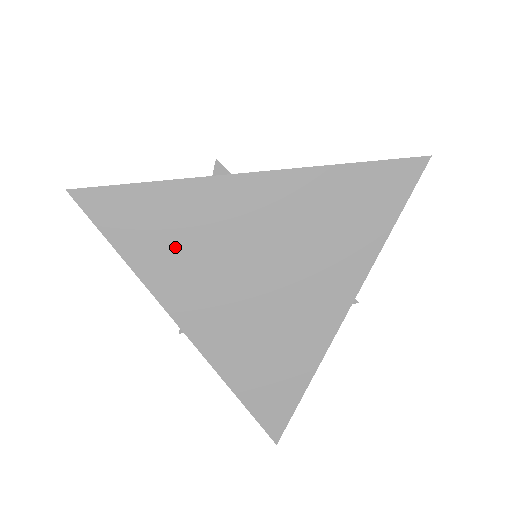
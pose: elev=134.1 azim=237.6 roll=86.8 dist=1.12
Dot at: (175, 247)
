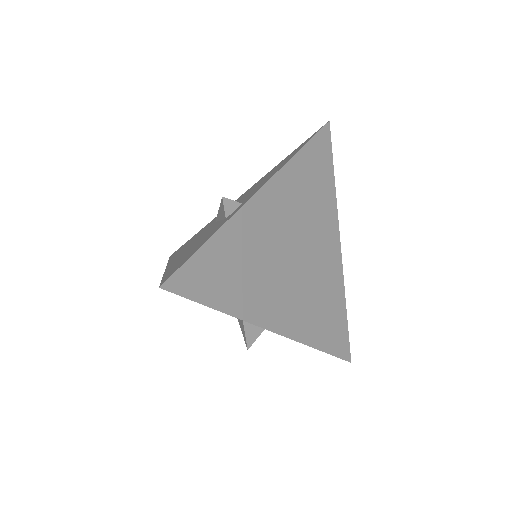
Dot at: (245, 276)
